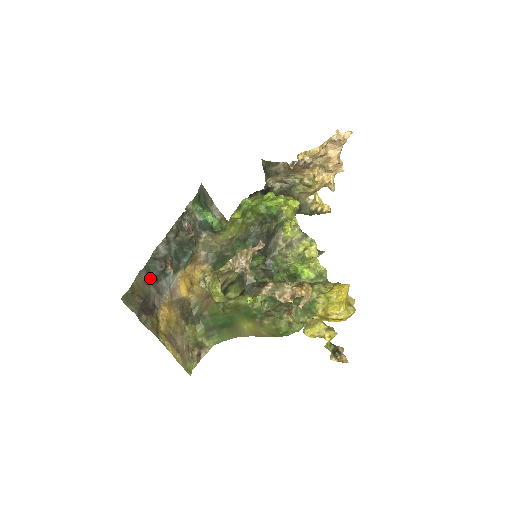
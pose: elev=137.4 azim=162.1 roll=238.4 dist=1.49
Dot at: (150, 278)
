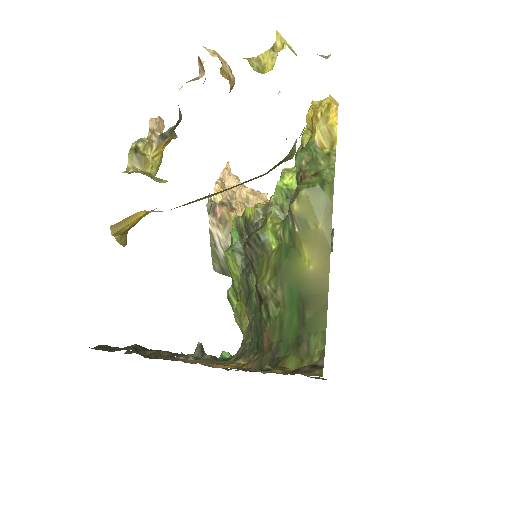
Dot at: (148, 357)
